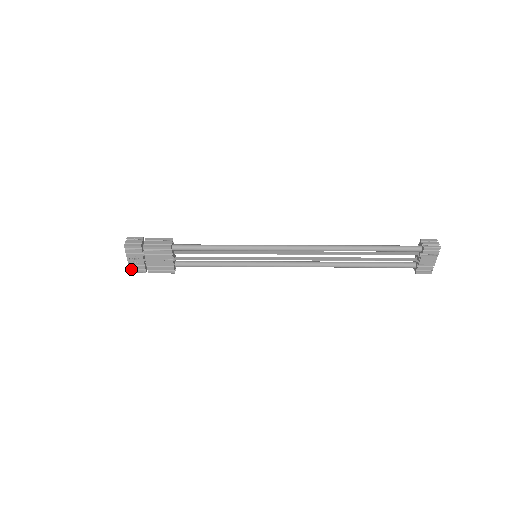
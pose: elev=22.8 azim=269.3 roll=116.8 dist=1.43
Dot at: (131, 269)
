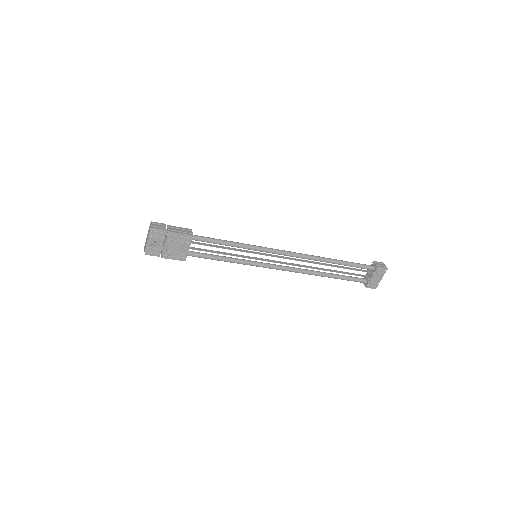
Dot at: (146, 252)
